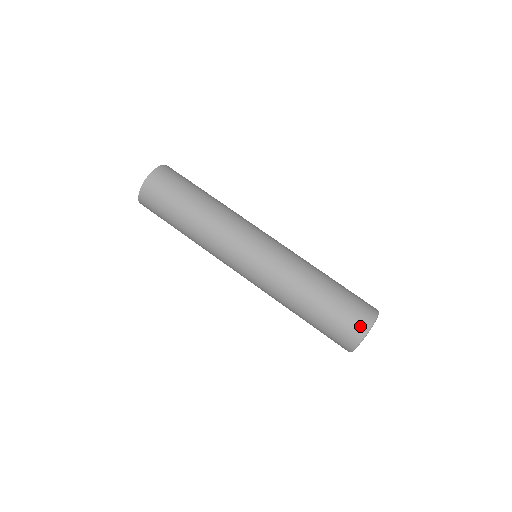
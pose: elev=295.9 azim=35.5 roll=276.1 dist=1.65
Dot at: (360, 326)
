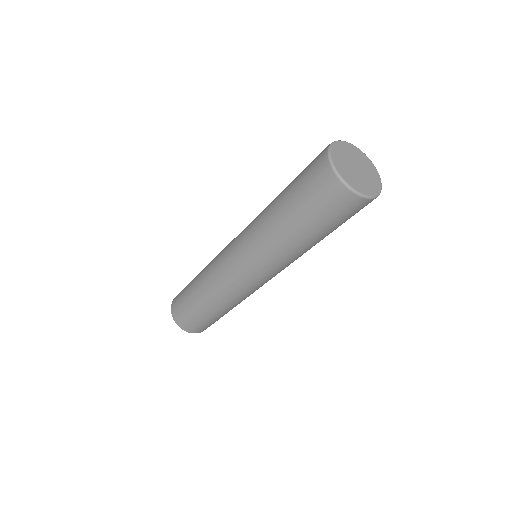
Dot at: (320, 156)
